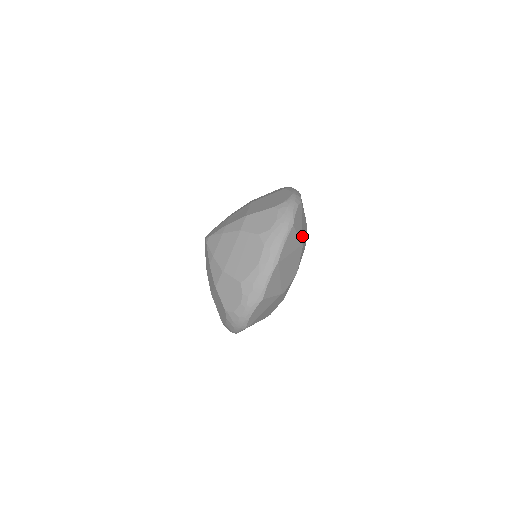
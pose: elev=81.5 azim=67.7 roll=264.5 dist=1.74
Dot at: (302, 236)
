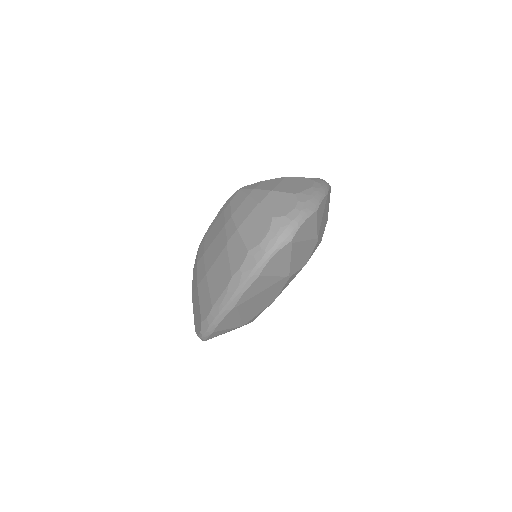
Dot at: occluded
